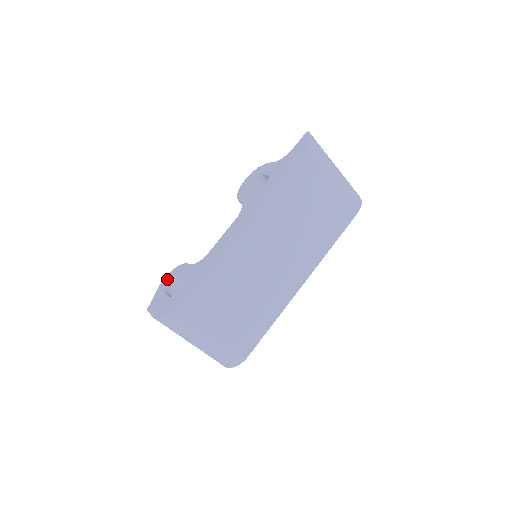
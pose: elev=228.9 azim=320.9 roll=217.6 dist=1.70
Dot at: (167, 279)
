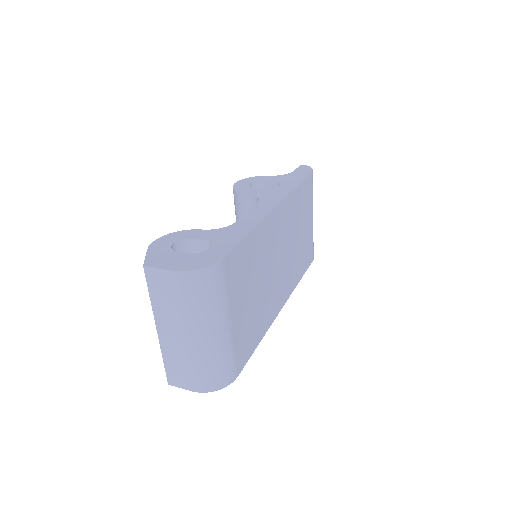
Dot at: (164, 241)
